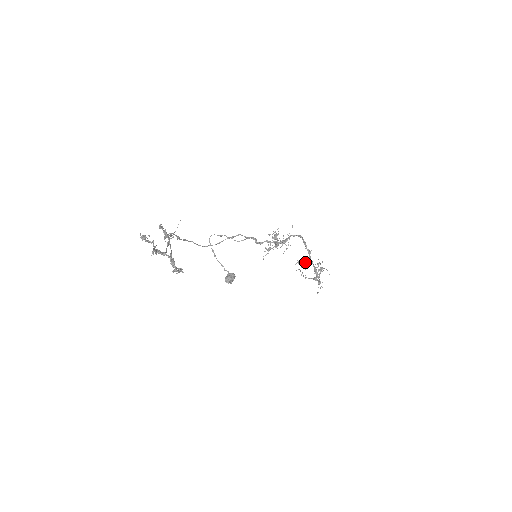
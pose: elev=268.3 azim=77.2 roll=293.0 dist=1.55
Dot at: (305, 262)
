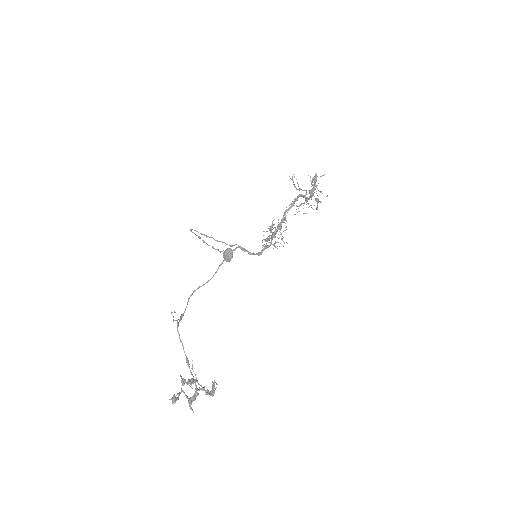
Dot at: occluded
